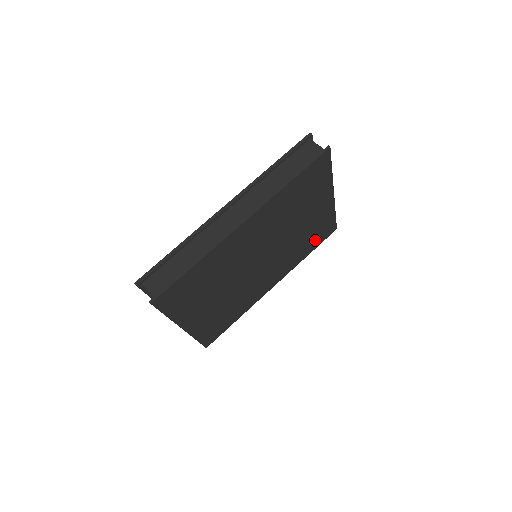
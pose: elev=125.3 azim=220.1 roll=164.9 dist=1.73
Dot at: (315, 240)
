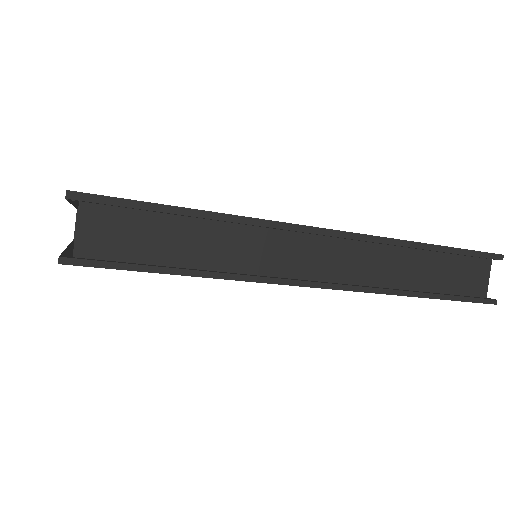
Dot at: occluded
